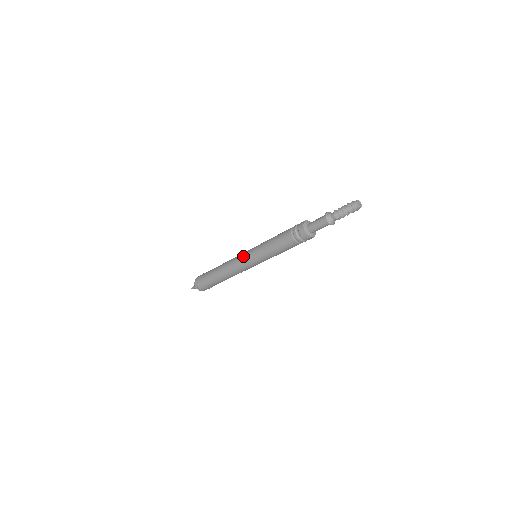
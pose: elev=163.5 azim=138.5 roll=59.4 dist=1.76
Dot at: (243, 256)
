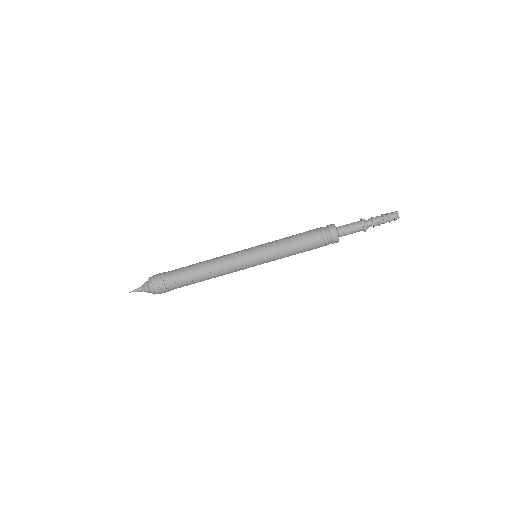
Dot at: (244, 258)
